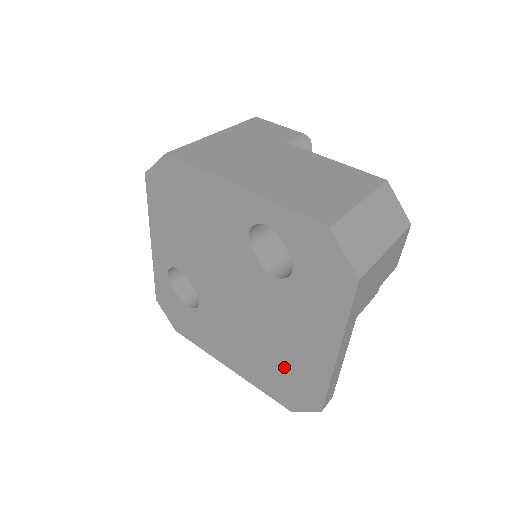
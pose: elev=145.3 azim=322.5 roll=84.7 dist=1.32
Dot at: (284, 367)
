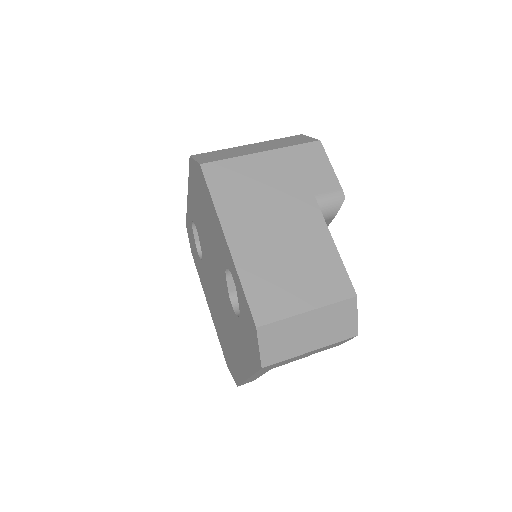
Dot at: (228, 346)
